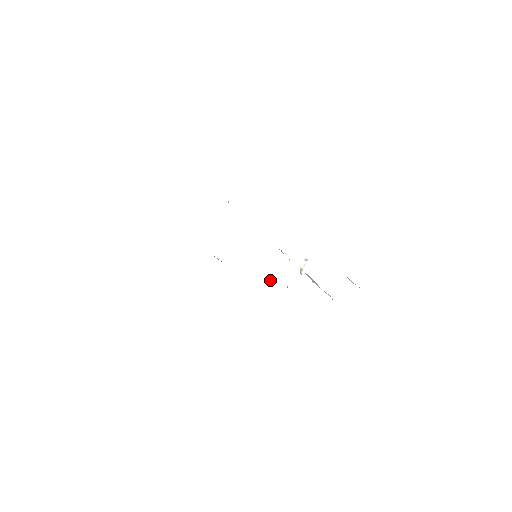
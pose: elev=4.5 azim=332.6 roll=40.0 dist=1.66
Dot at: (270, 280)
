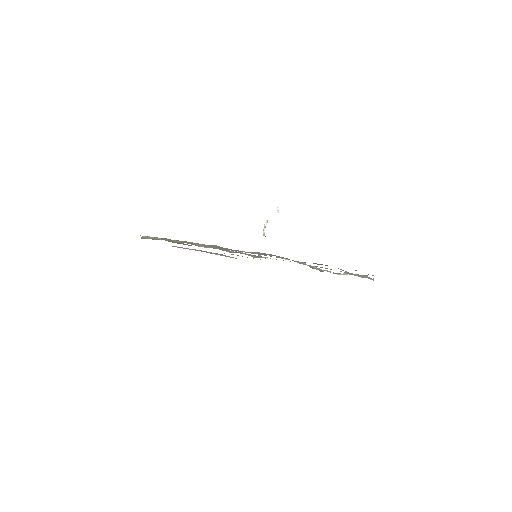
Dot at: occluded
